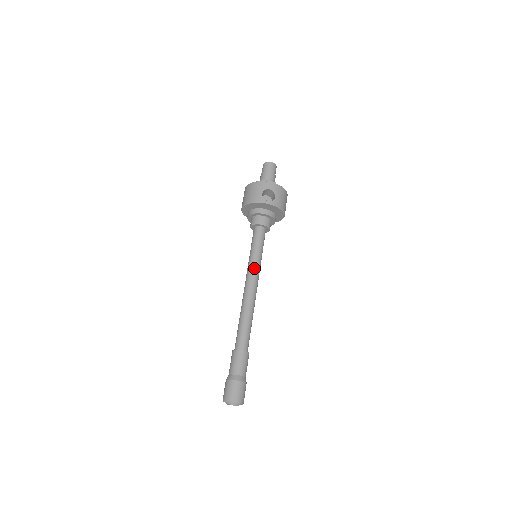
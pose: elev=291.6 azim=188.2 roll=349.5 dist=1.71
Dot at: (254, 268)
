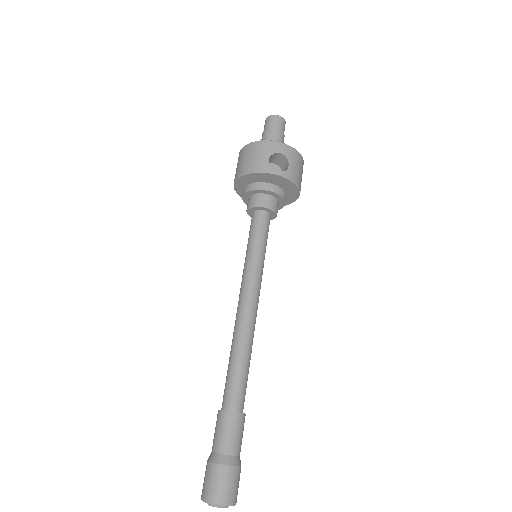
Dot at: (254, 275)
